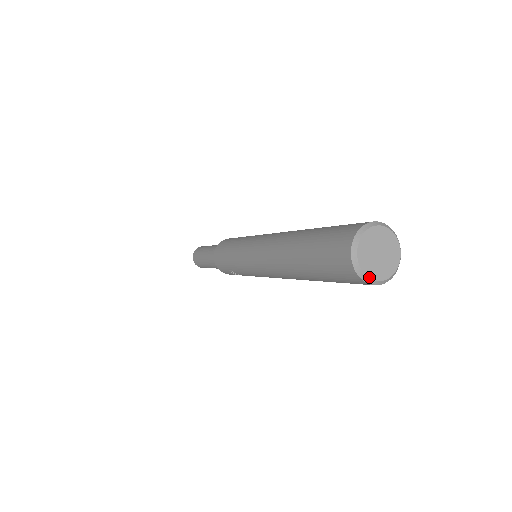
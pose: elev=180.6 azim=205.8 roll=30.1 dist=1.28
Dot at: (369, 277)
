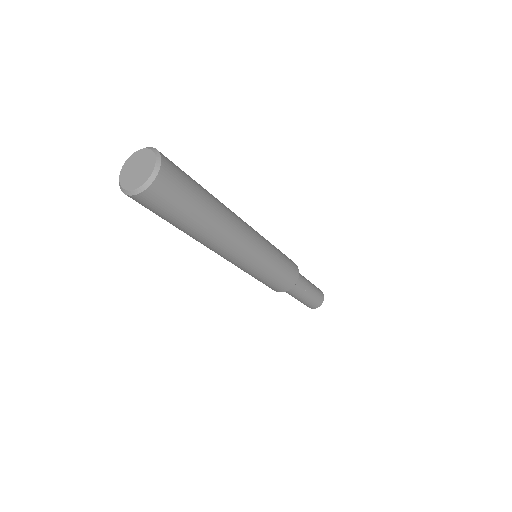
Dot at: (123, 187)
